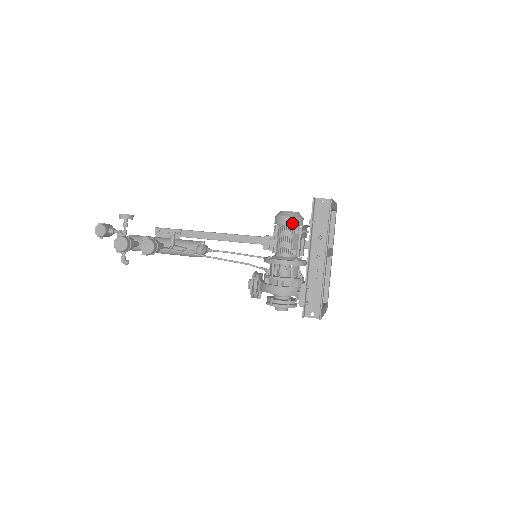
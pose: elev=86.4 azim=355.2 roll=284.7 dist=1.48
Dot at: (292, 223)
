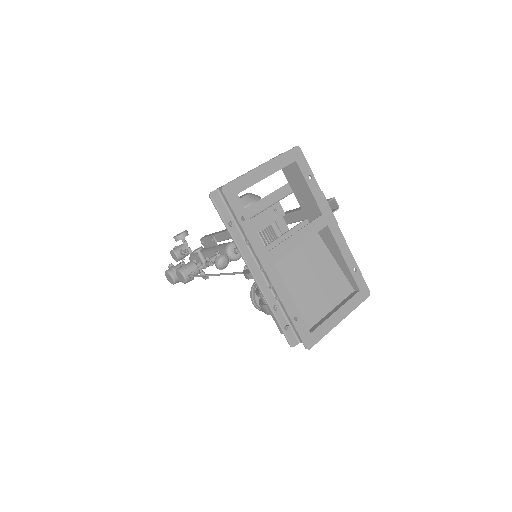
Dot at: occluded
